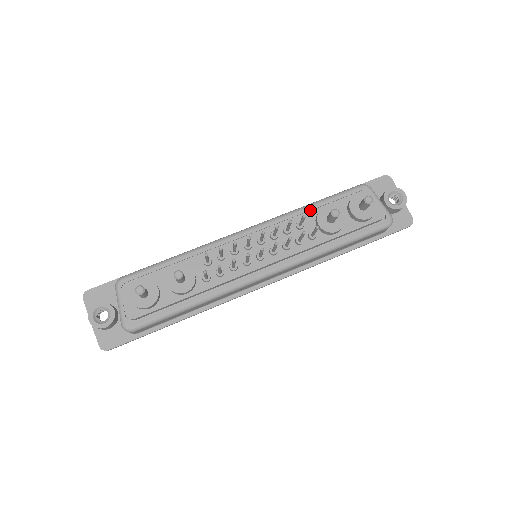
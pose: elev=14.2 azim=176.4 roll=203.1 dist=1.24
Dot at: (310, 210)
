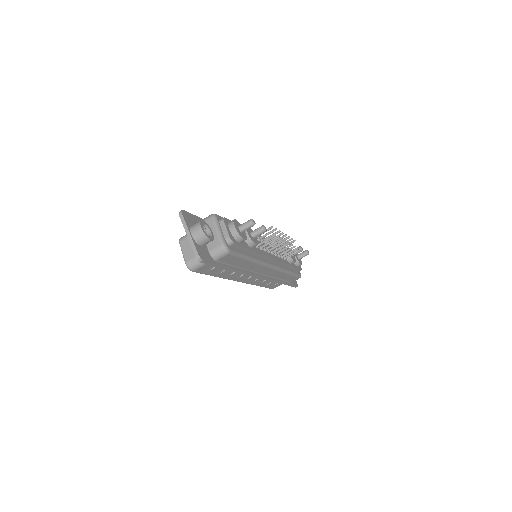
Dot at: occluded
